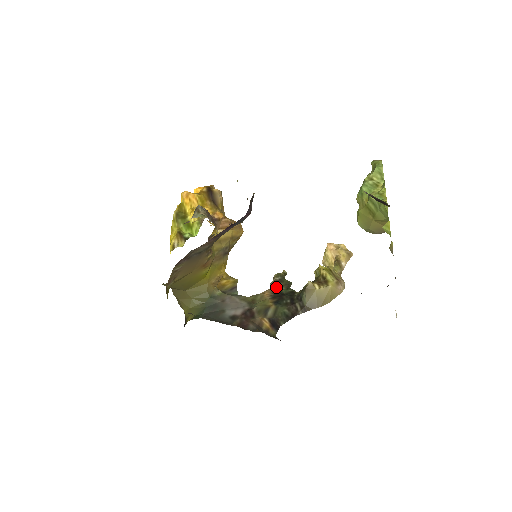
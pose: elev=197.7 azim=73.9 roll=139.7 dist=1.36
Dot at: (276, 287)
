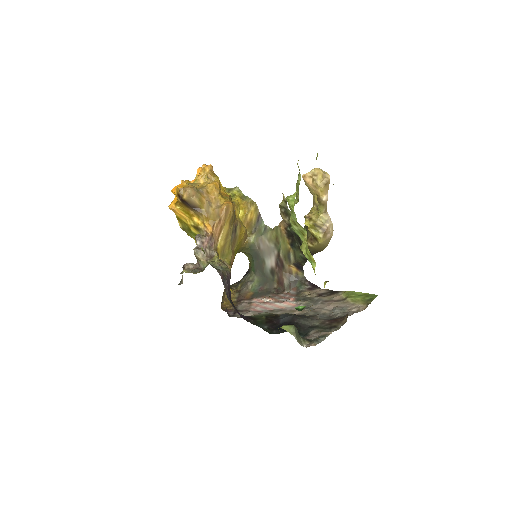
Dot at: (285, 221)
